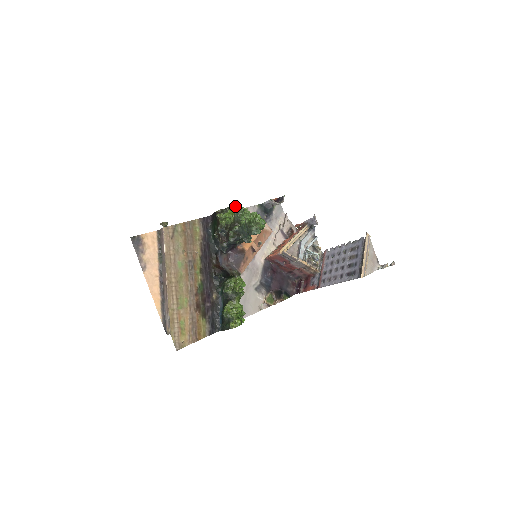
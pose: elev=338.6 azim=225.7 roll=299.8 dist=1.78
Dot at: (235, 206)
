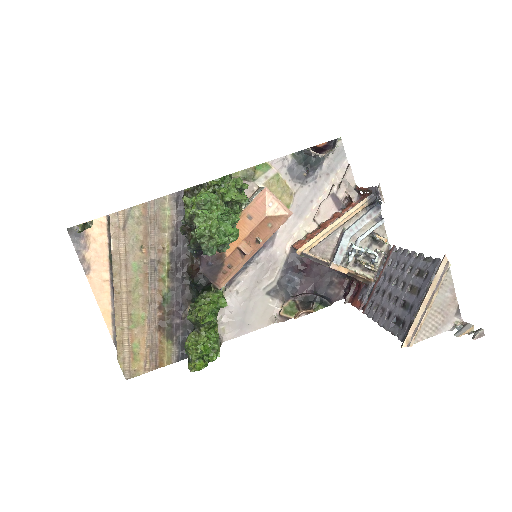
Dot at: (211, 183)
